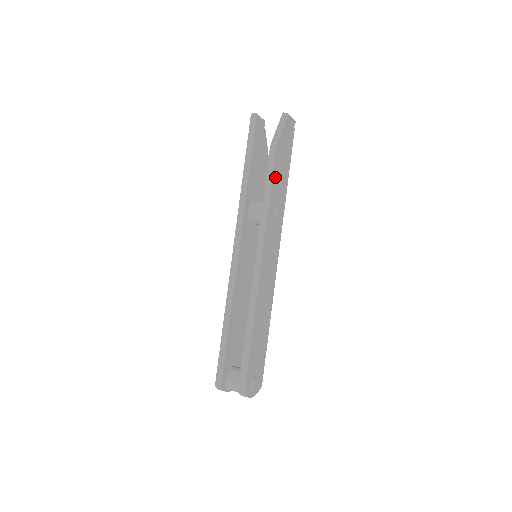
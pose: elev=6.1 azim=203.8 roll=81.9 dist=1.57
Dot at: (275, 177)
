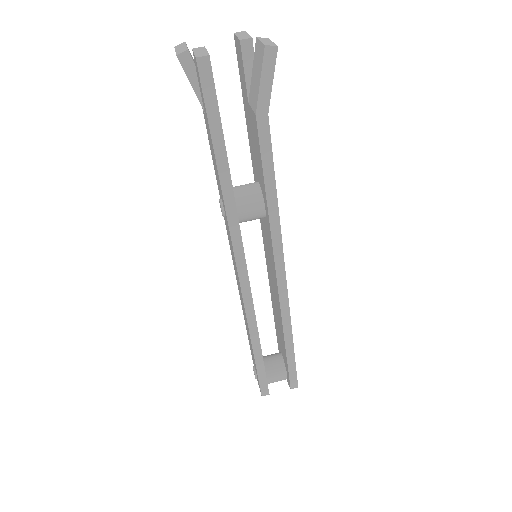
Dot at: occluded
